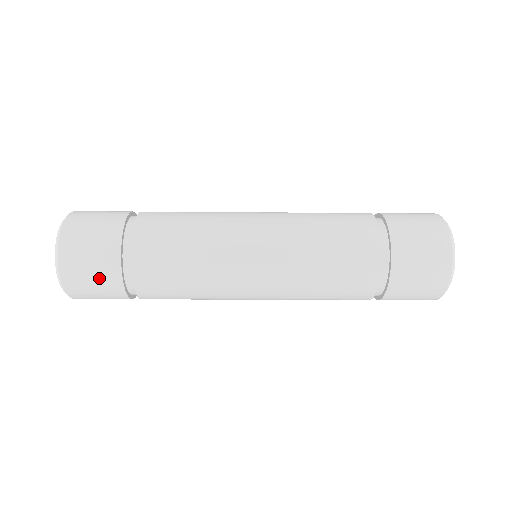
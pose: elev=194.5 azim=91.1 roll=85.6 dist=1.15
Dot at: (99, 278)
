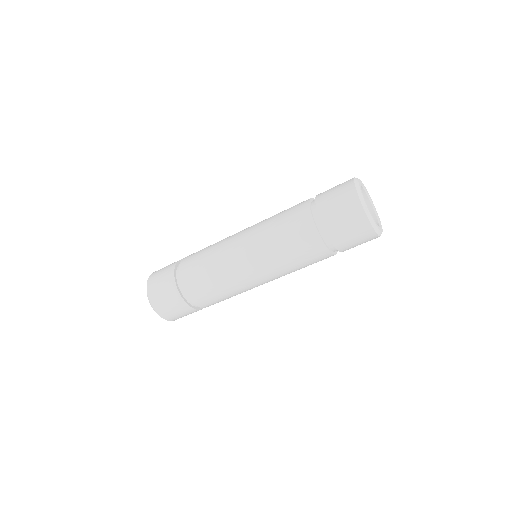
Dot at: (164, 272)
